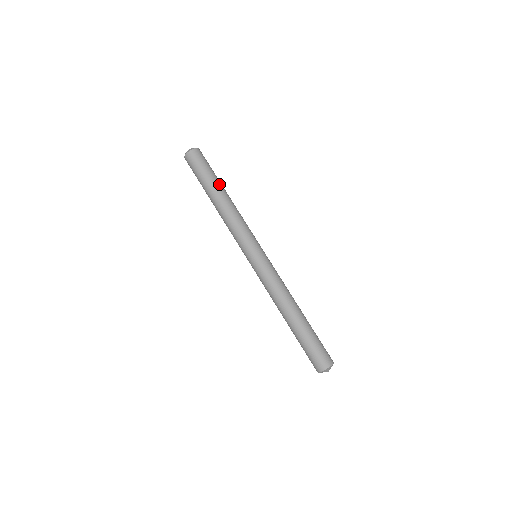
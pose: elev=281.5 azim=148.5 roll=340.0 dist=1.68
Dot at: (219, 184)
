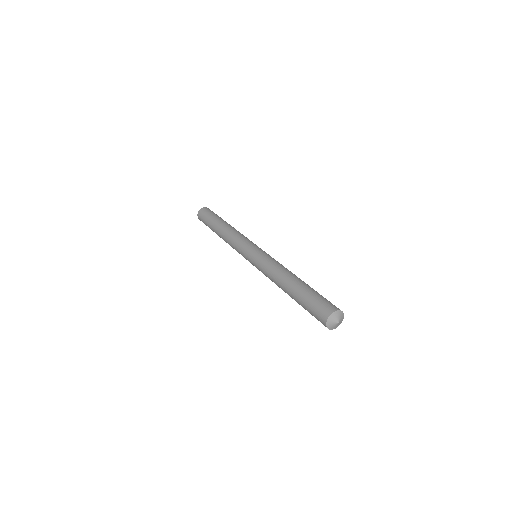
Dot at: occluded
